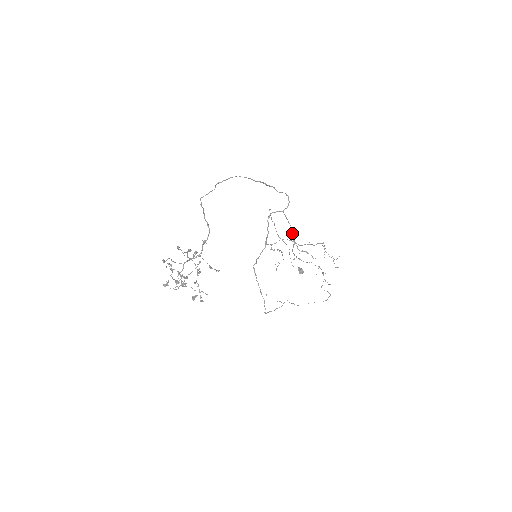
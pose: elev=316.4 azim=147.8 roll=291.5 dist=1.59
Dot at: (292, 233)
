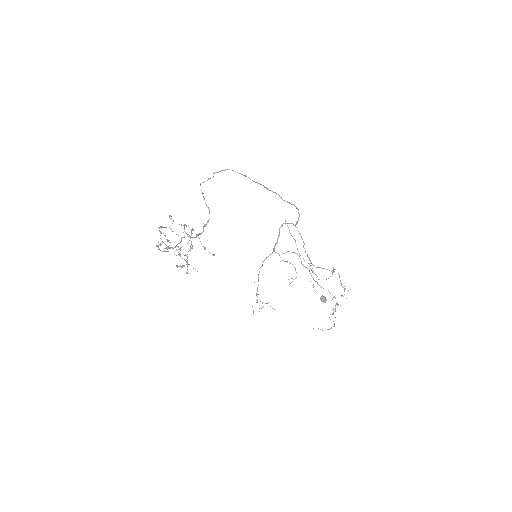
Dot at: (305, 250)
